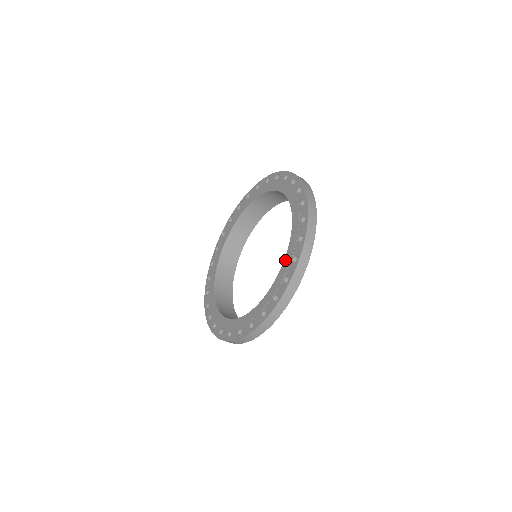
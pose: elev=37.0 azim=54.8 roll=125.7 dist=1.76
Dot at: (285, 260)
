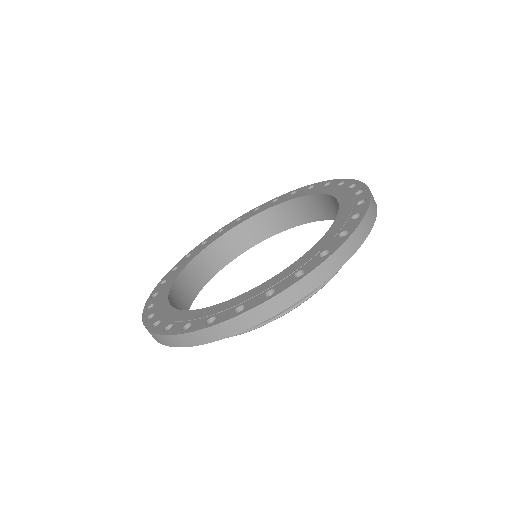
Dot at: (341, 201)
